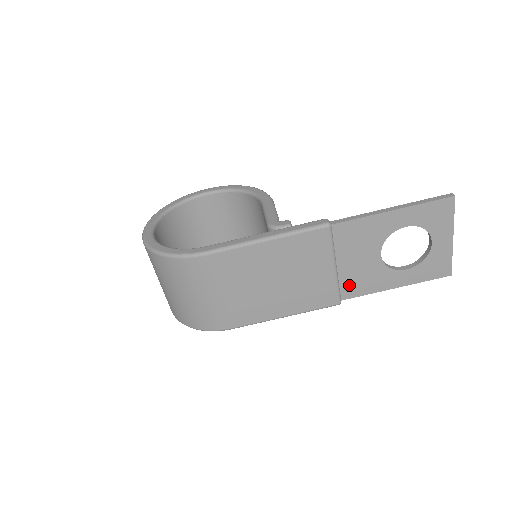
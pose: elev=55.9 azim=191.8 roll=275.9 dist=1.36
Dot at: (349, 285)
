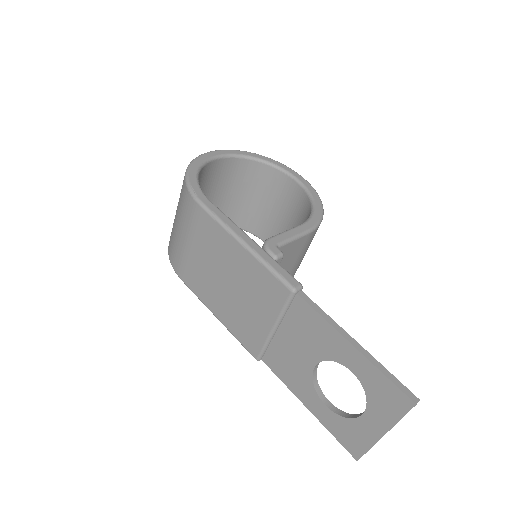
Dot at: (275, 356)
